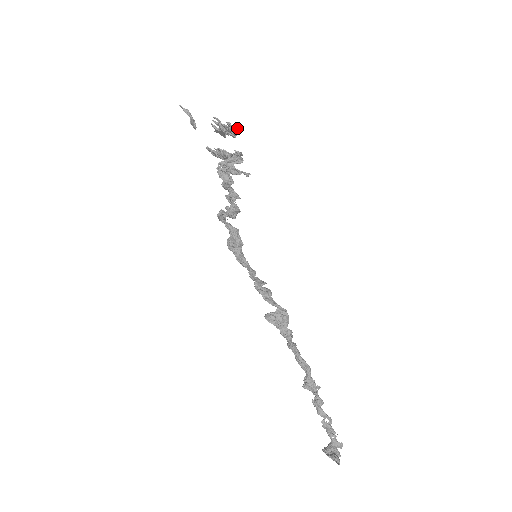
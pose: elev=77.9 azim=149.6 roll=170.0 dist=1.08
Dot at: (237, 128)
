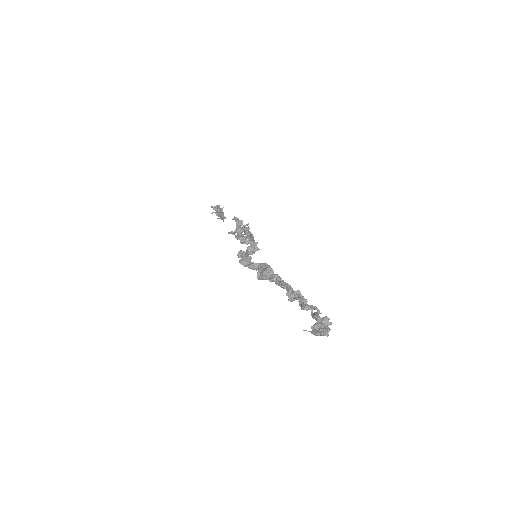
Dot at: (219, 206)
